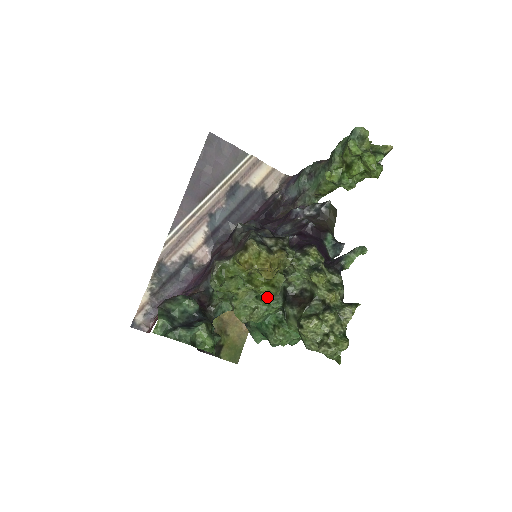
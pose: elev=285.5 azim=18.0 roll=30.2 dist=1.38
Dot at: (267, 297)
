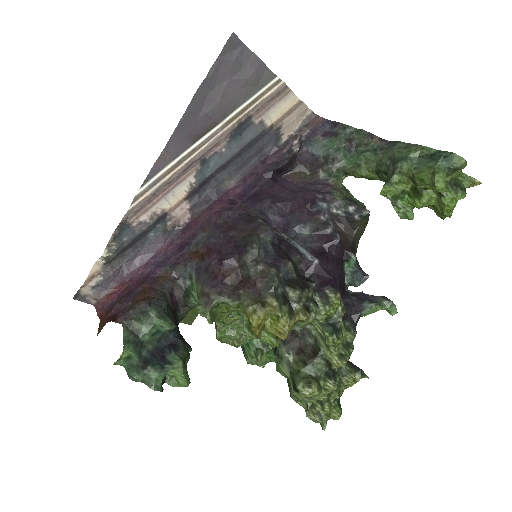
Dot at: occluded
